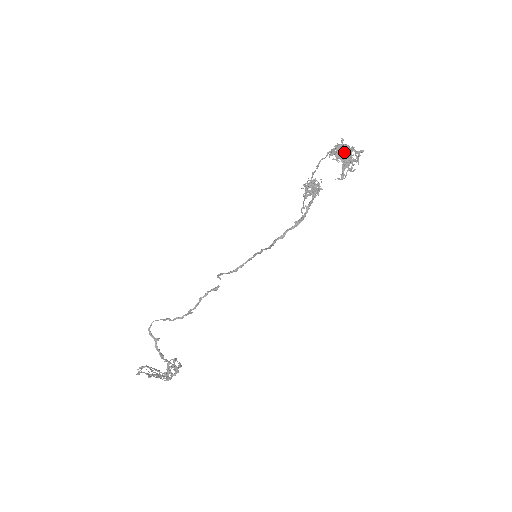
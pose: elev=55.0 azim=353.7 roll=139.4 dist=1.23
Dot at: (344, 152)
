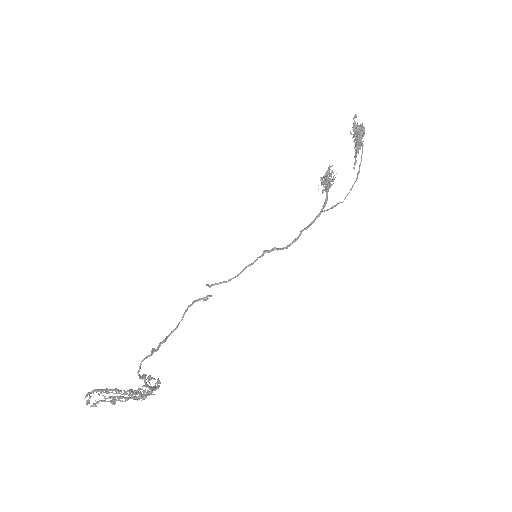
Dot at: (362, 137)
